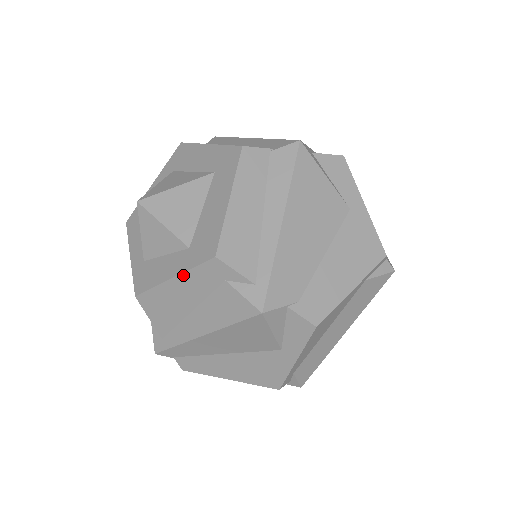
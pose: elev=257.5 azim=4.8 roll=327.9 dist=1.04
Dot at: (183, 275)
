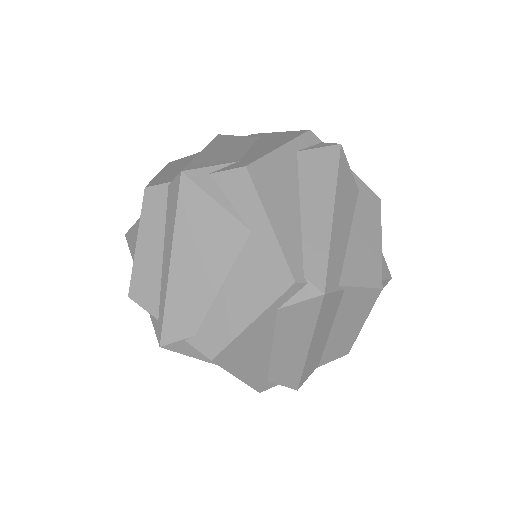
Dot at: occluded
